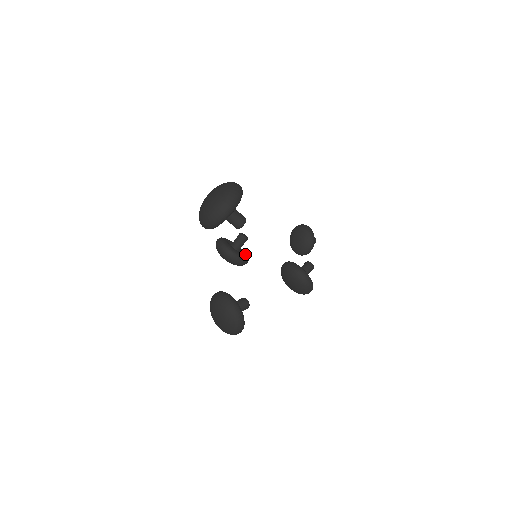
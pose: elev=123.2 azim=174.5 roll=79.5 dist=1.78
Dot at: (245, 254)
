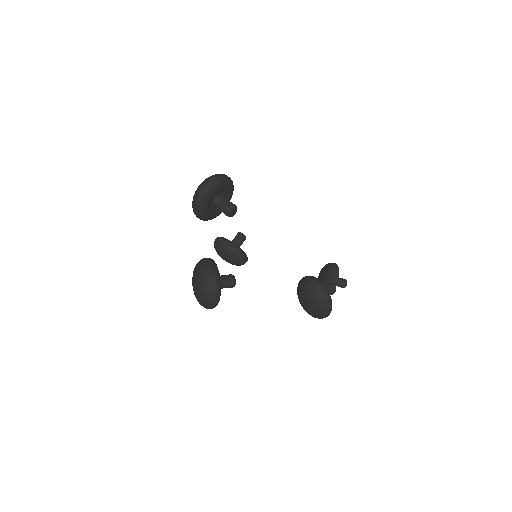
Dot at: occluded
